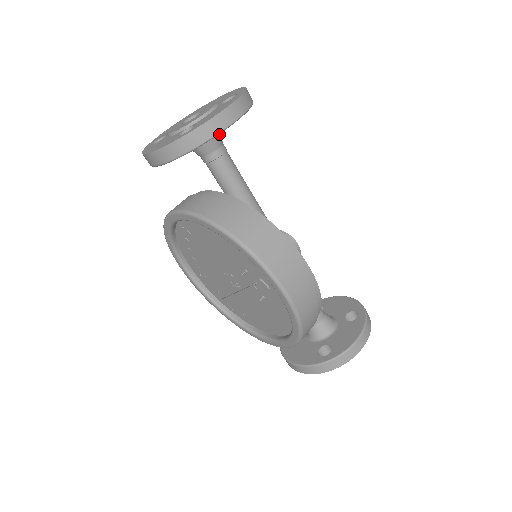
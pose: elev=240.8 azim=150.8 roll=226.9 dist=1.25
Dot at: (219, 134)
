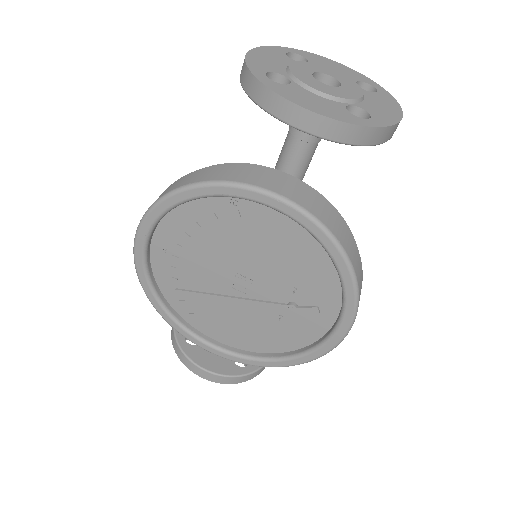
Dot at: occluded
